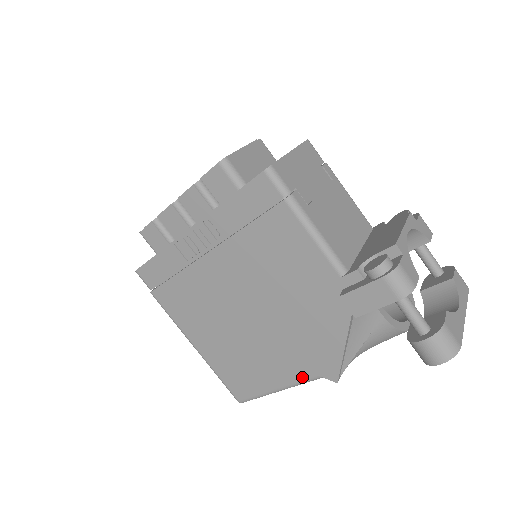
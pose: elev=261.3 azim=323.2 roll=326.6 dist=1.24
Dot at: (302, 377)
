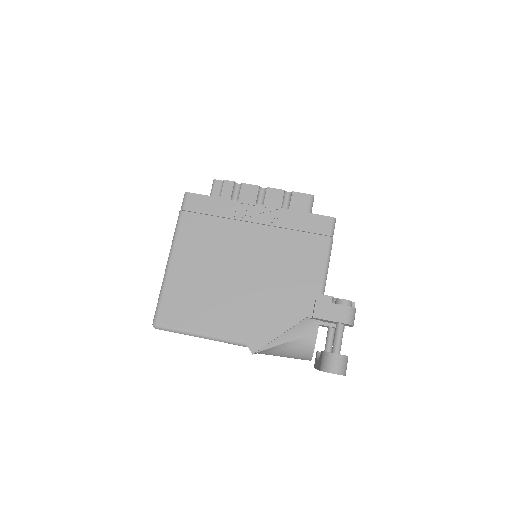
Dot at: (231, 336)
